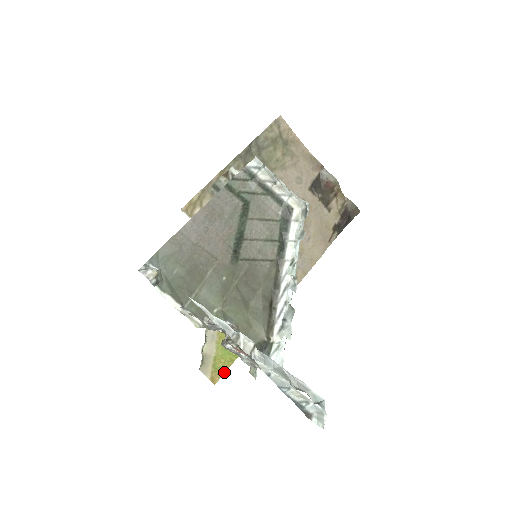
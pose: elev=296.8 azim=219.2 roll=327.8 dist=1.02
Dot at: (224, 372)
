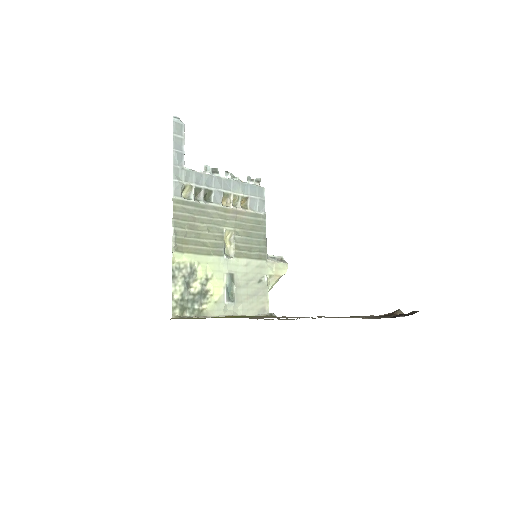
Dot at: occluded
